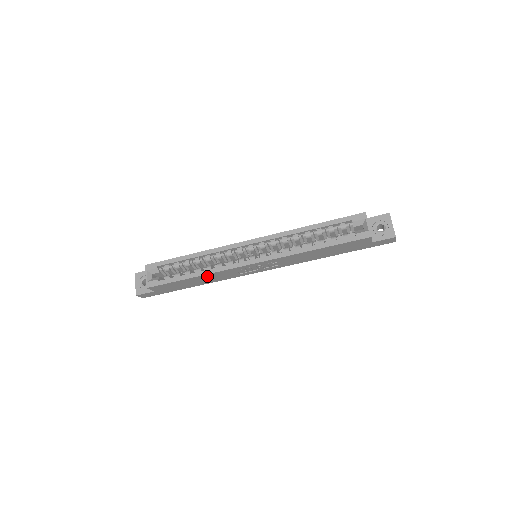
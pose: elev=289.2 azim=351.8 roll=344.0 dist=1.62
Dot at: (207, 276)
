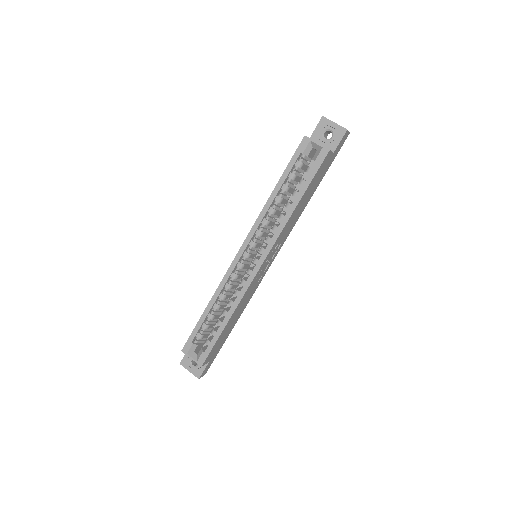
Dot at: (236, 310)
